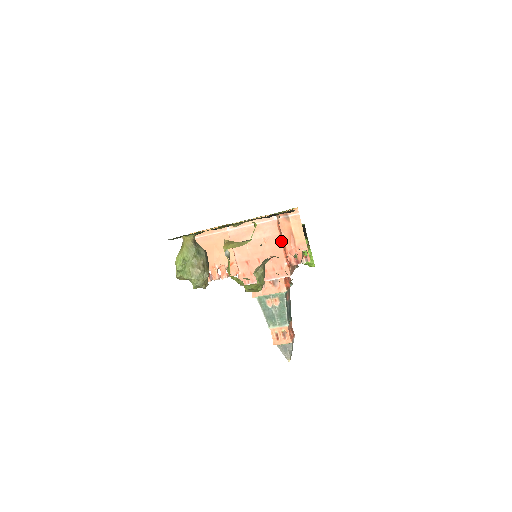
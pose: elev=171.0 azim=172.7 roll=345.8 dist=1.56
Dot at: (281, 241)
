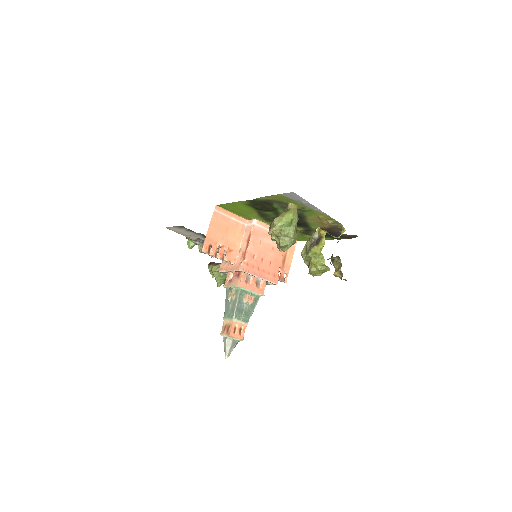
Dot at: occluded
